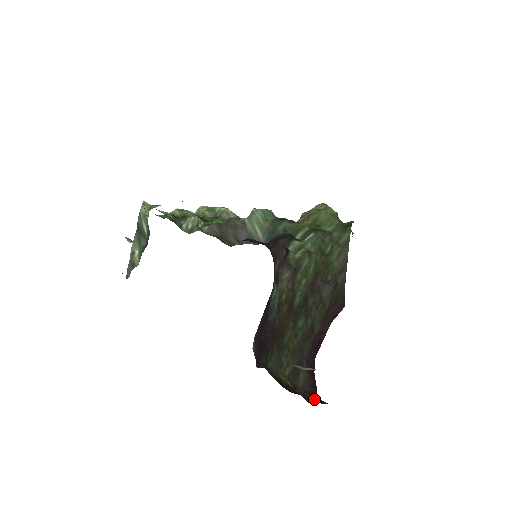
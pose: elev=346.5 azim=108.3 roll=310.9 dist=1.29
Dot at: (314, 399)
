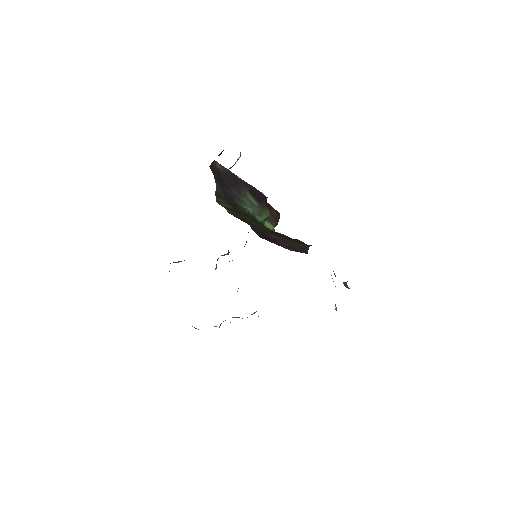
Dot at: occluded
